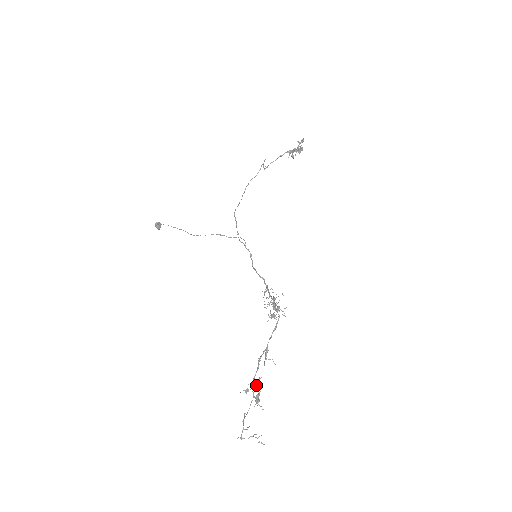
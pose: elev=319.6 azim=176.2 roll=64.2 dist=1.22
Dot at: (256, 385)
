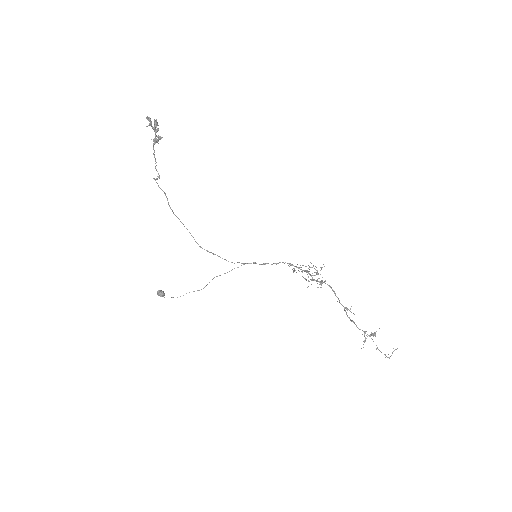
Dot at: (365, 333)
